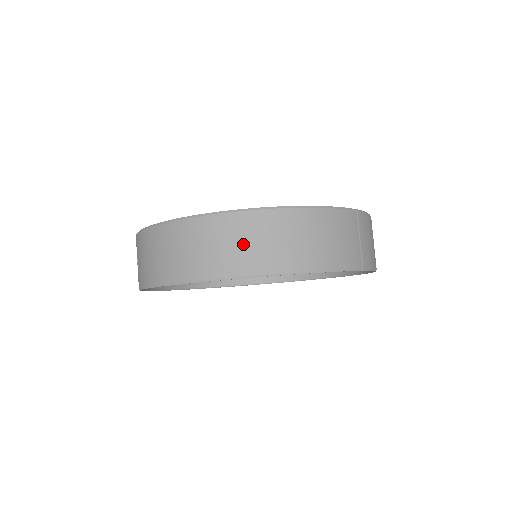
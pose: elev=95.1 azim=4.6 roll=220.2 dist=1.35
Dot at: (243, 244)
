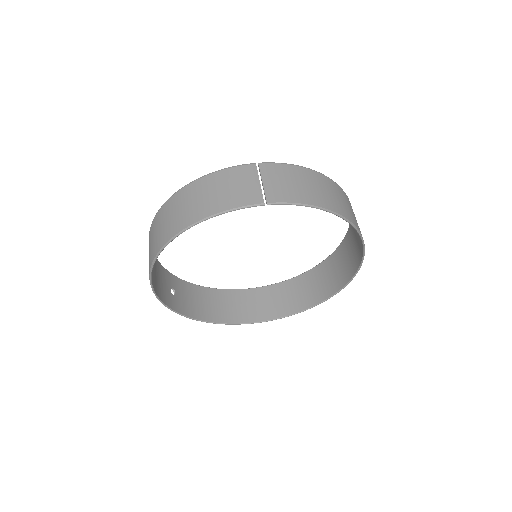
Dot at: (163, 226)
